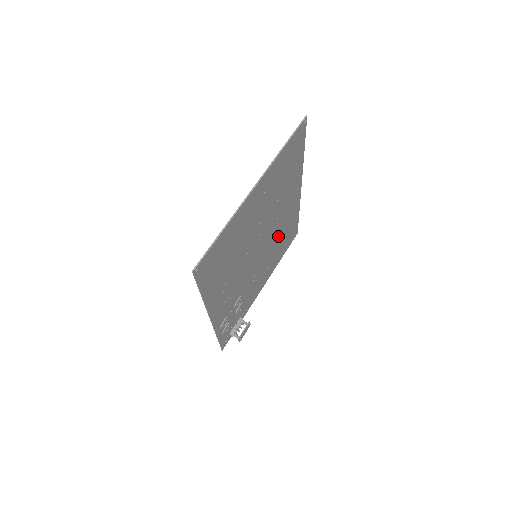
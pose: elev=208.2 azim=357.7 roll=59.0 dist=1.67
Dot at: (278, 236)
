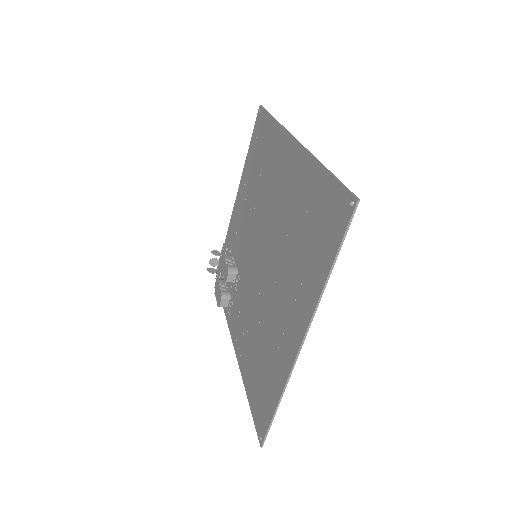
Dot at: (263, 189)
